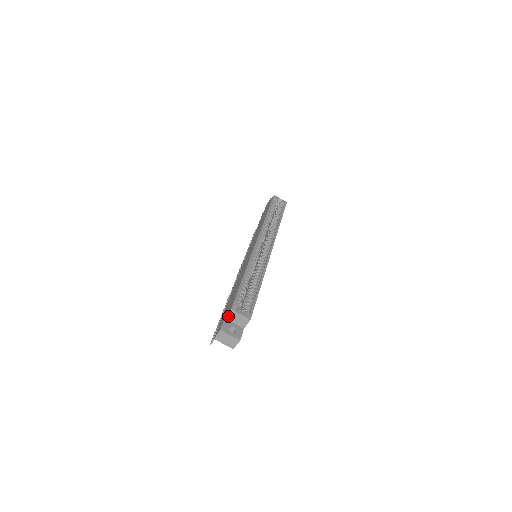
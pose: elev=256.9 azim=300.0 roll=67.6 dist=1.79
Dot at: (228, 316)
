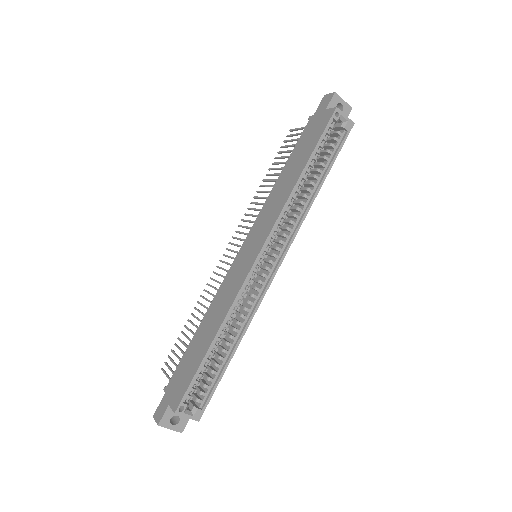
Dot at: (172, 408)
